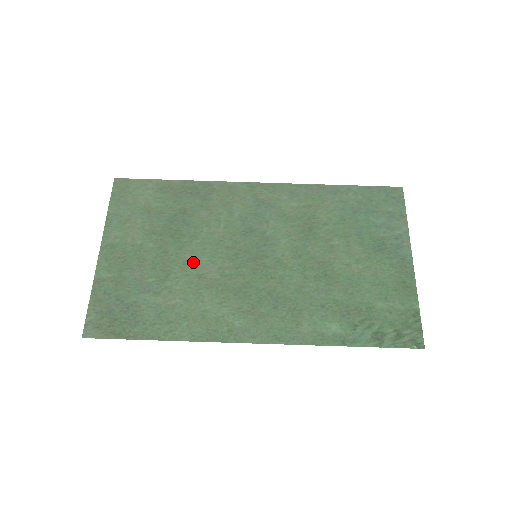
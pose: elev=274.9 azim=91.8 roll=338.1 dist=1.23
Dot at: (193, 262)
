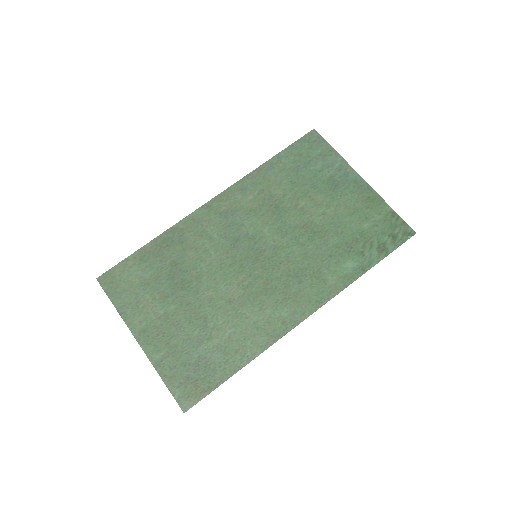
Dot at: (215, 295)
